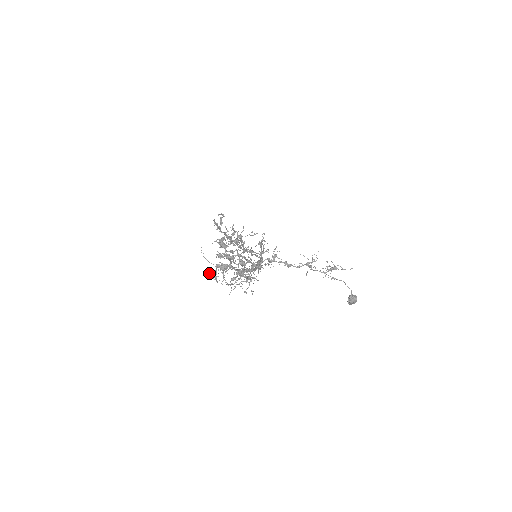
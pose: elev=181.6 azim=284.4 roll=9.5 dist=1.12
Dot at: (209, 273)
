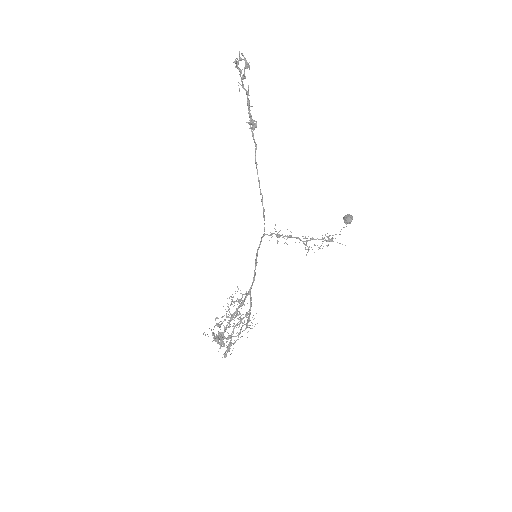
Dot at: occluded
